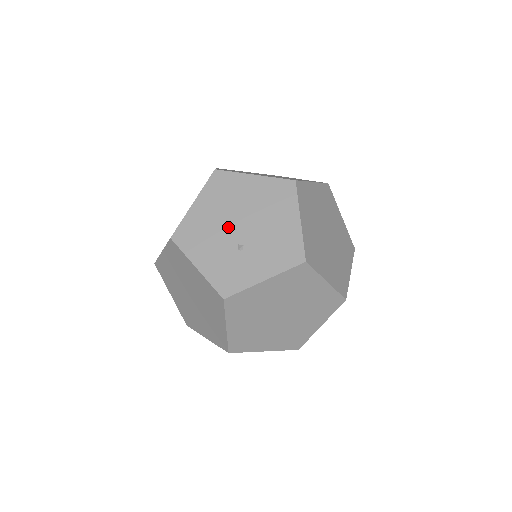
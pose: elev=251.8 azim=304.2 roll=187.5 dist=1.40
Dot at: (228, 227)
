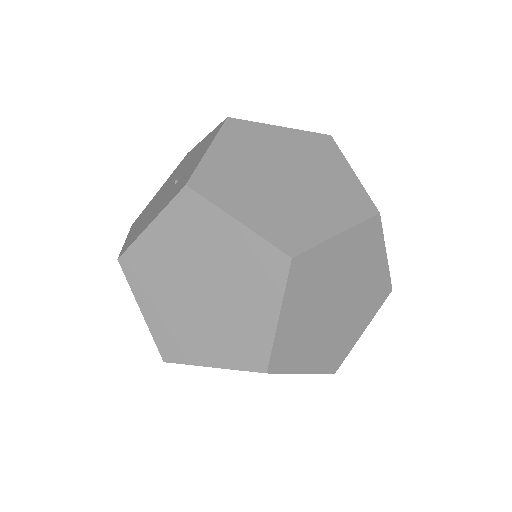
Dot at: (159, 200)
